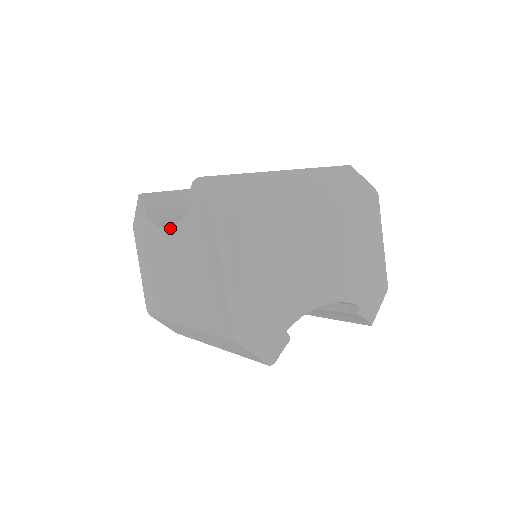
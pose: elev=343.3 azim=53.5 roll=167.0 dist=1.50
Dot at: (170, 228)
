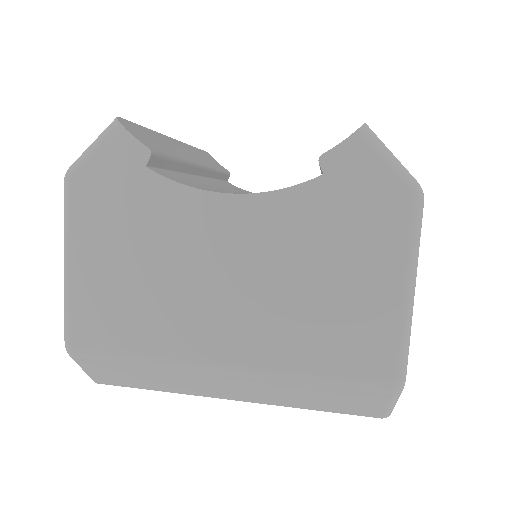
Dot at: (242, 196)
